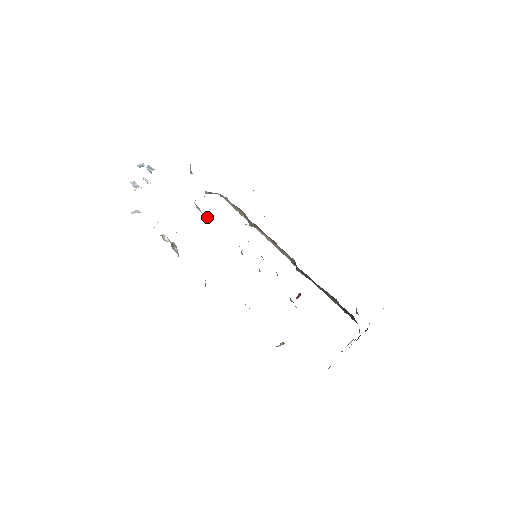
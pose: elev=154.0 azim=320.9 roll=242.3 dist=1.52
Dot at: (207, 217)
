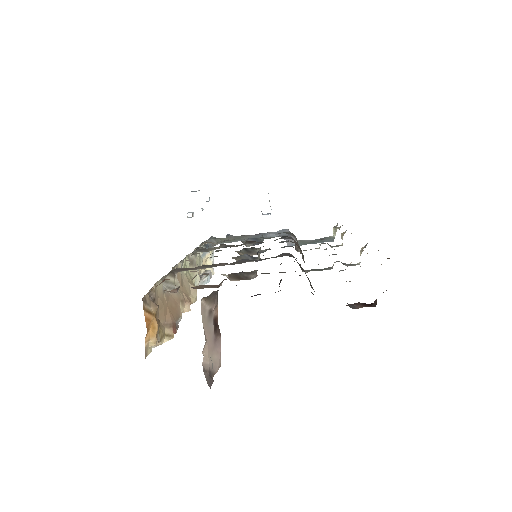
Dot at: occluded
